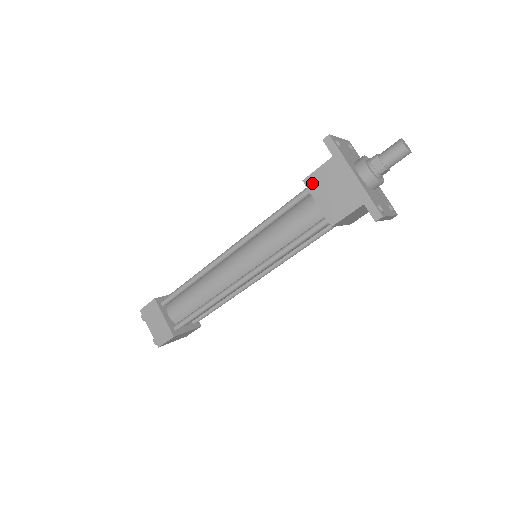
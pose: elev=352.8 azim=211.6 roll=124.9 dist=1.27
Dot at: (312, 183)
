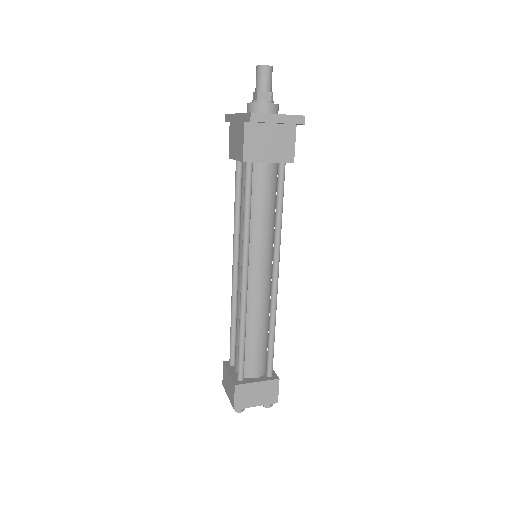
Dot at: (231, 152)
